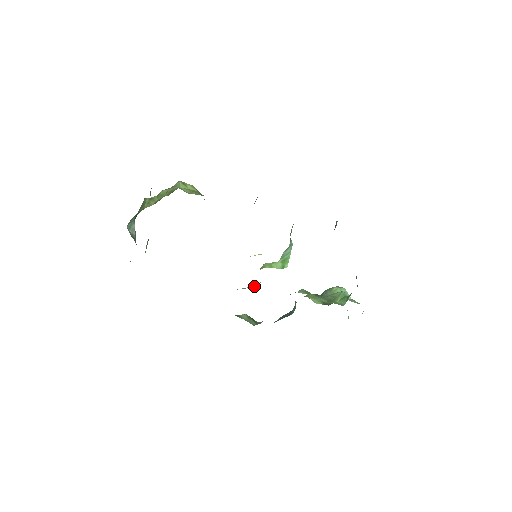
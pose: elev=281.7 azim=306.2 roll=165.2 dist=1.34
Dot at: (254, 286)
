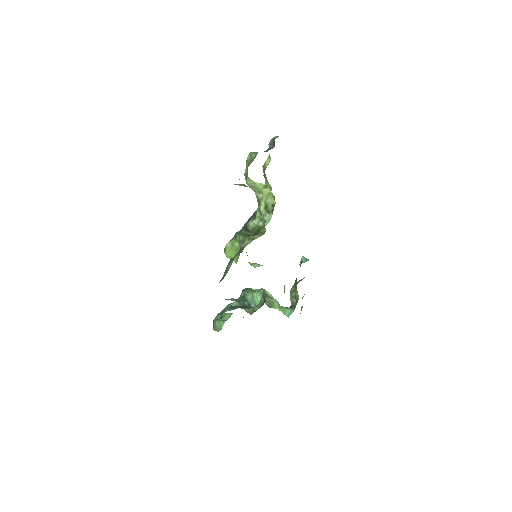
Dot at: occluded
